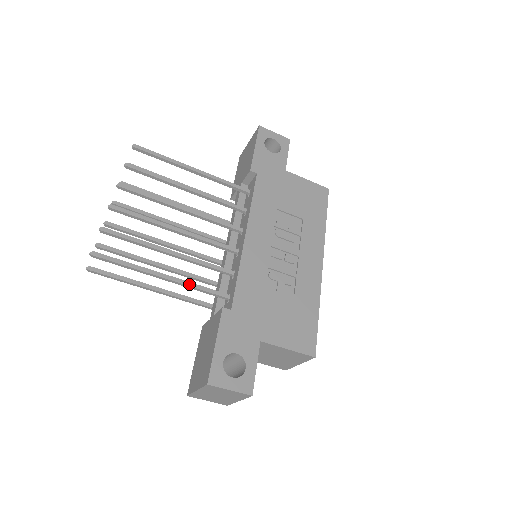
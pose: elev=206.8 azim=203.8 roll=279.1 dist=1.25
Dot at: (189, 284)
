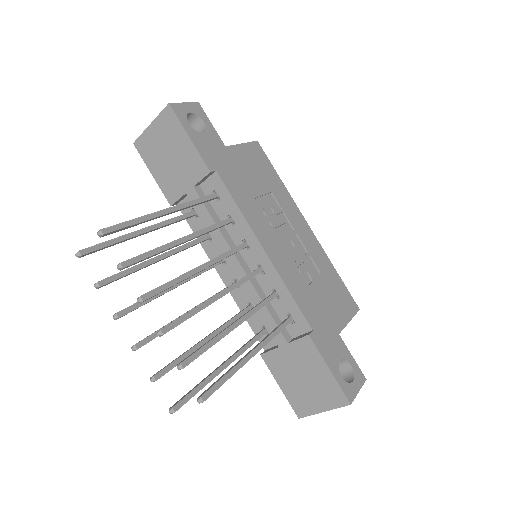
Dot at: (269, 339)
